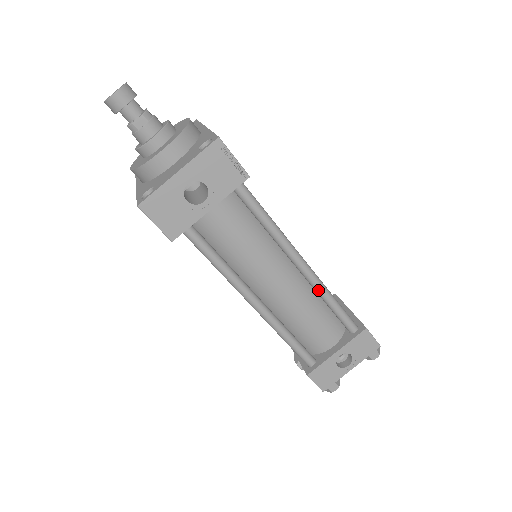
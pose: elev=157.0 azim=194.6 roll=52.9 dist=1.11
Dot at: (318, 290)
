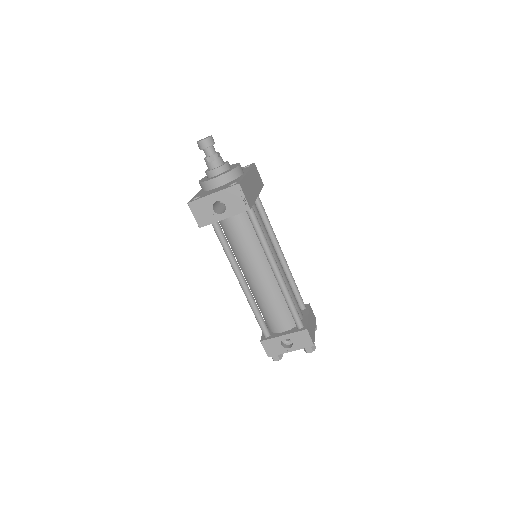
Dot at: (282, 291)
